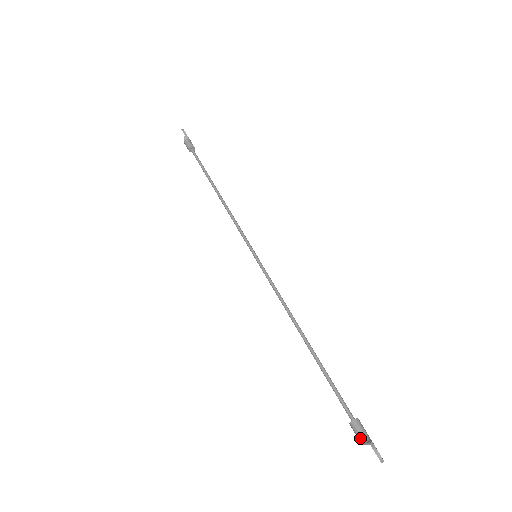
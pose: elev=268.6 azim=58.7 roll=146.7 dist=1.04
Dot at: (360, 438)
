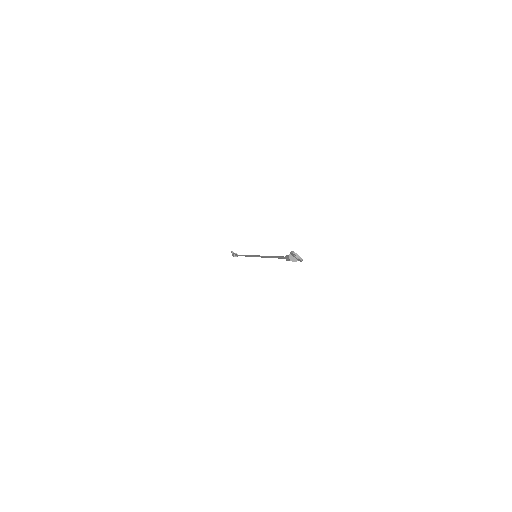
Dot at: (288, 258)
